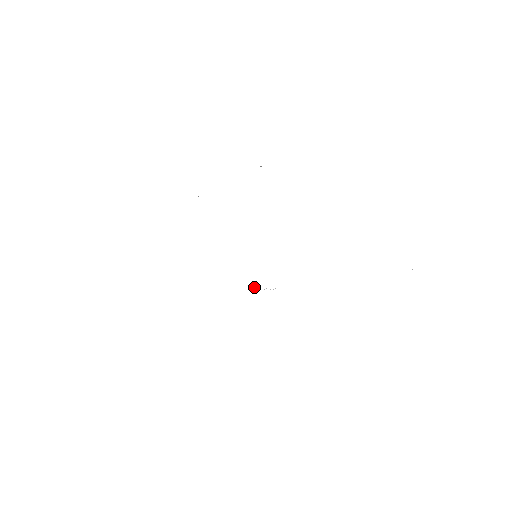
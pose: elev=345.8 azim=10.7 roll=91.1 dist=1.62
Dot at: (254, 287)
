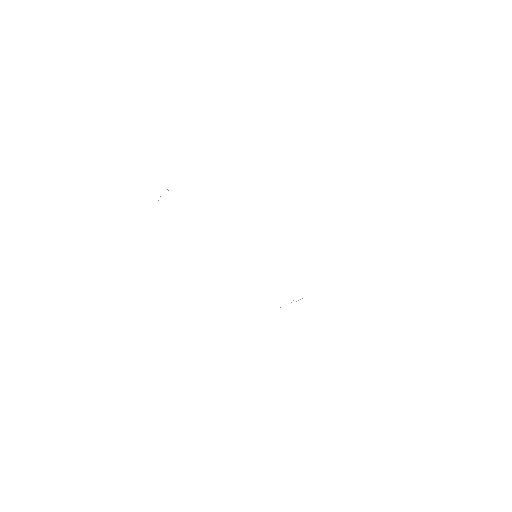
Dot at: occluded
